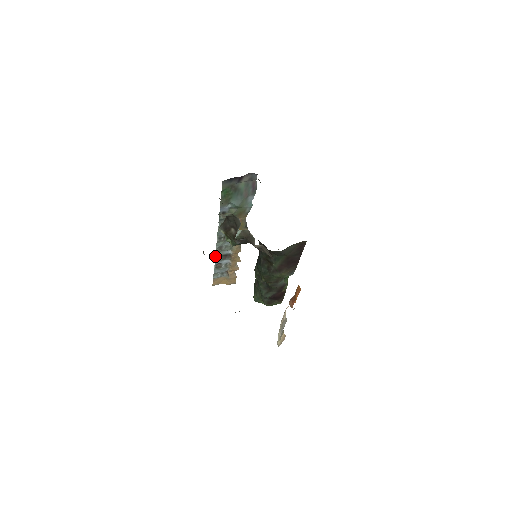
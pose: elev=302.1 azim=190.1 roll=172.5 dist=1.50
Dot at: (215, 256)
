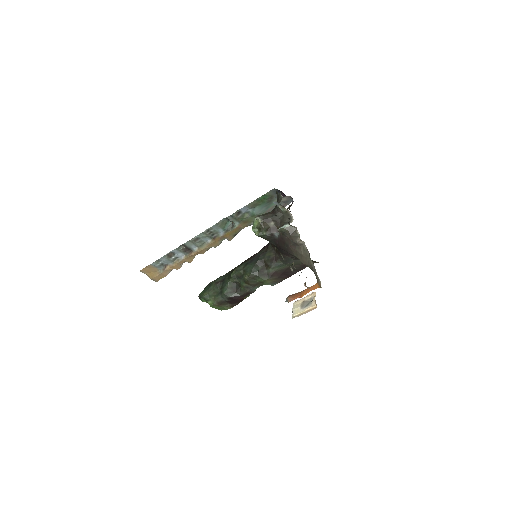
Dot at: (182, 244)
